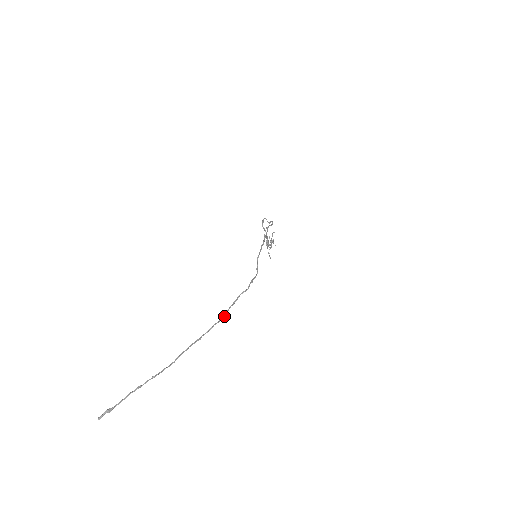
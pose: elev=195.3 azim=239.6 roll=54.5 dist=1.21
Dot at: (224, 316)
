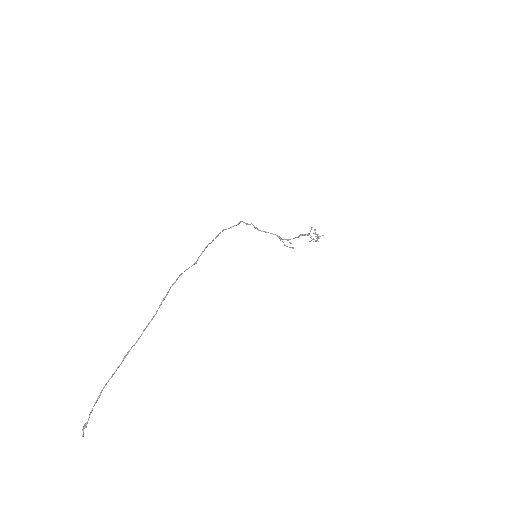
Dot at: (156, 312)
